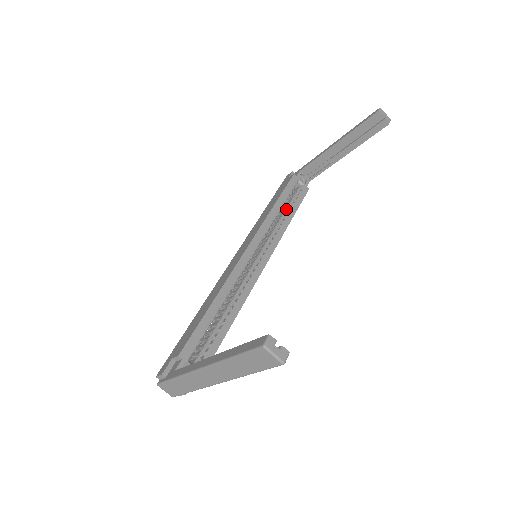
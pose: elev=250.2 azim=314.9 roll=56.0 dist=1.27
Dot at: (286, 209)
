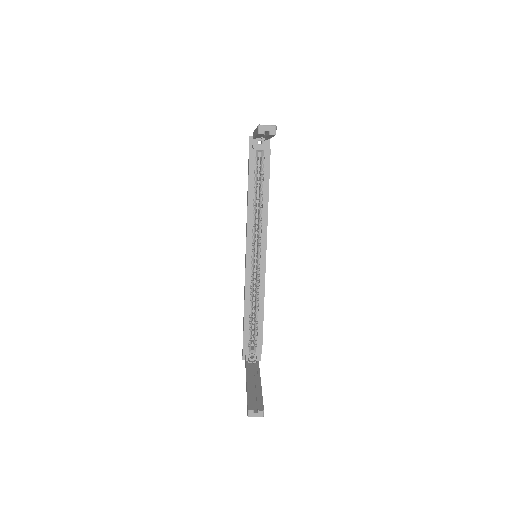
Dot at: (260, 191)
